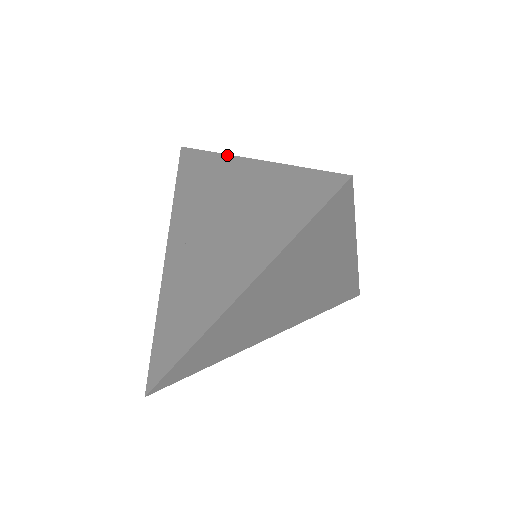
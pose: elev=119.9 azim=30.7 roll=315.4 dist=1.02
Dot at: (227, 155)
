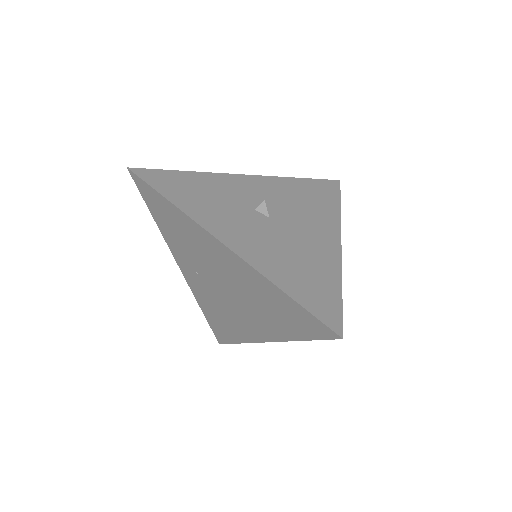
Dot at: (202, 228)
